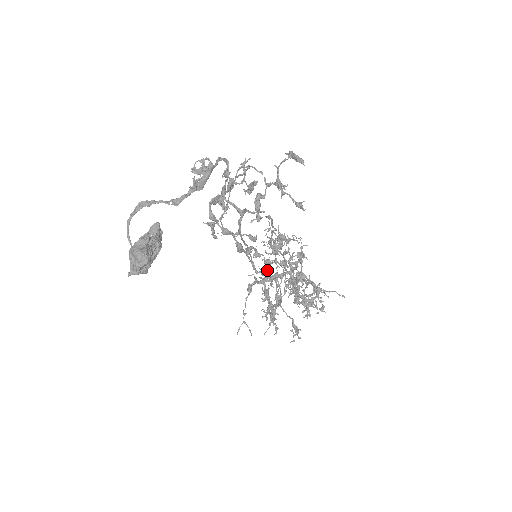
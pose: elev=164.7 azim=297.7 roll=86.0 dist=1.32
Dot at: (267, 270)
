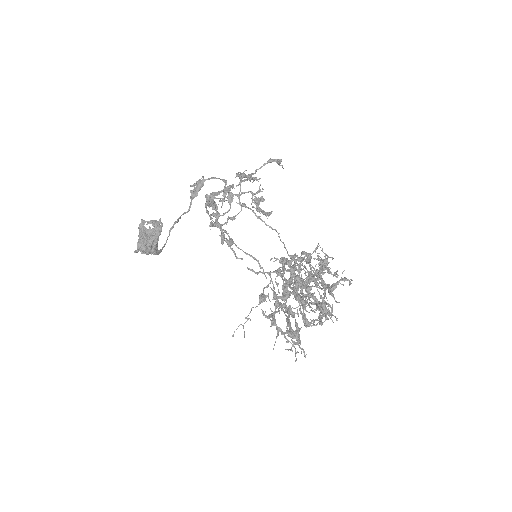
Dot at: occluded
